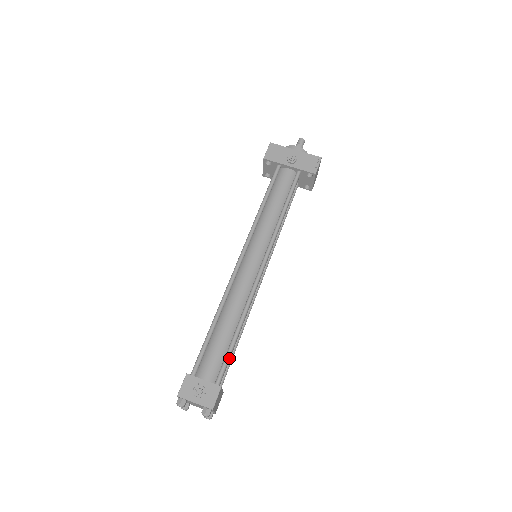
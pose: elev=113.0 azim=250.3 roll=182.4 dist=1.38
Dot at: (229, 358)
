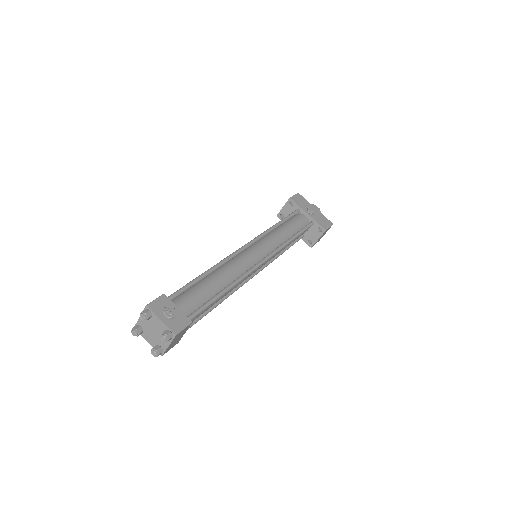
Dot at: (207, 307)
